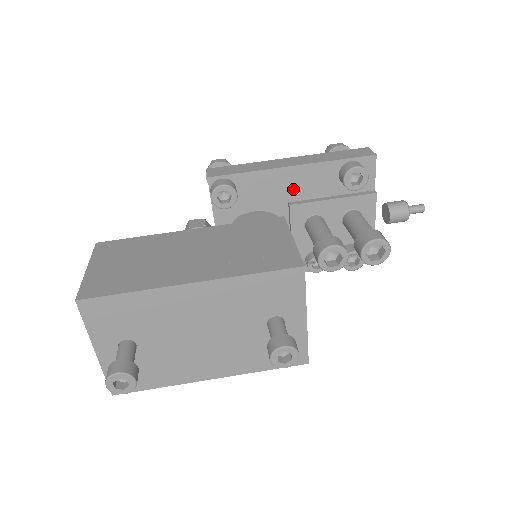
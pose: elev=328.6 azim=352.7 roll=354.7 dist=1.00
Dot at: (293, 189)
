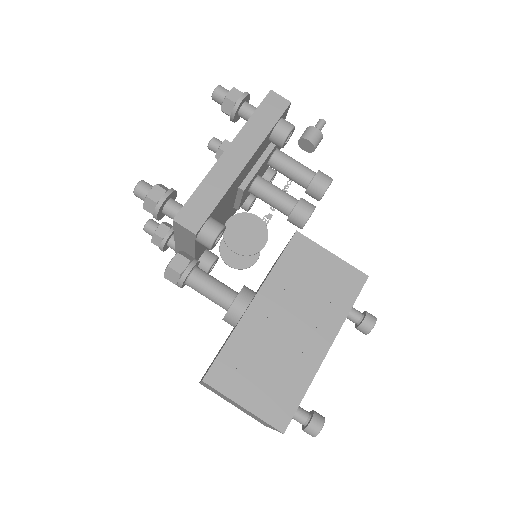
Dot at: (243, 177)
